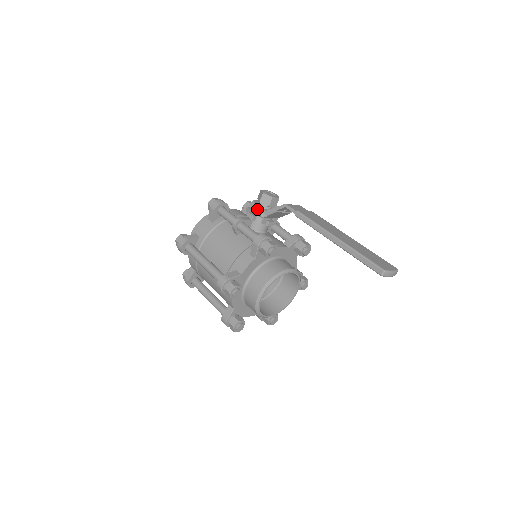
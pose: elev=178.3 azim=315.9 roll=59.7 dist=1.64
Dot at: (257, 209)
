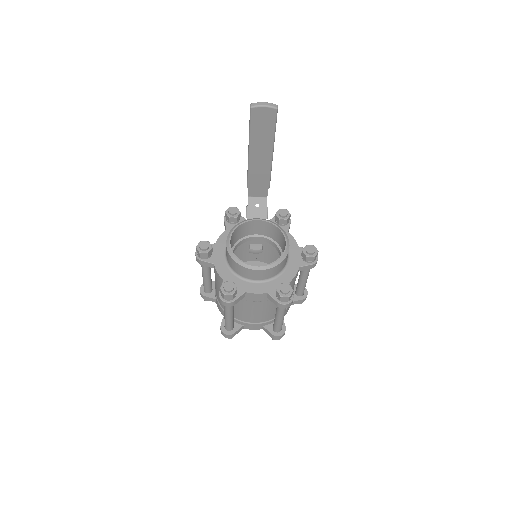
Dot at: occluded
